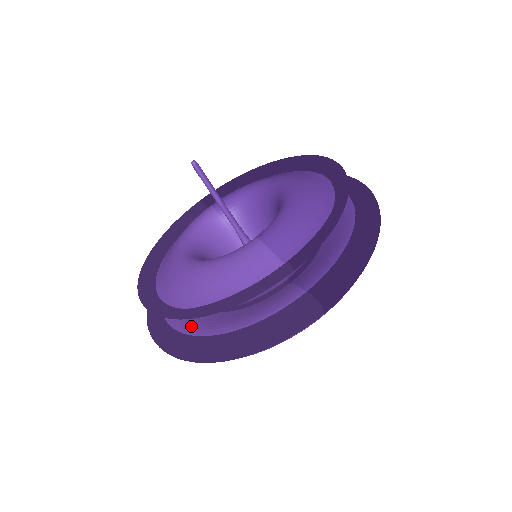
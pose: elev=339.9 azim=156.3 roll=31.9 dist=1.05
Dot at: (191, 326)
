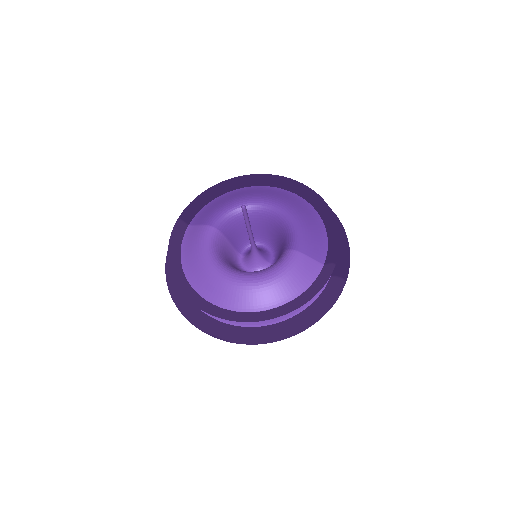
Dot at: occluded
